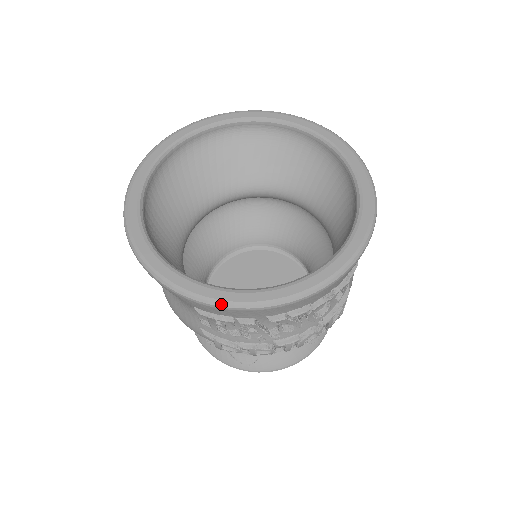
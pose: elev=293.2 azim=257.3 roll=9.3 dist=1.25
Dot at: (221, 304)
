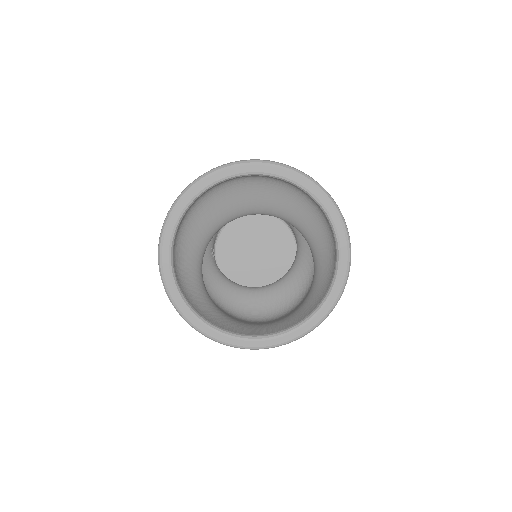
Dot at: (235, 347)
